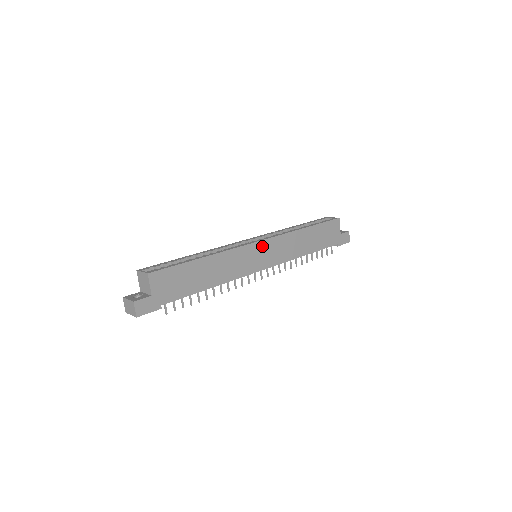
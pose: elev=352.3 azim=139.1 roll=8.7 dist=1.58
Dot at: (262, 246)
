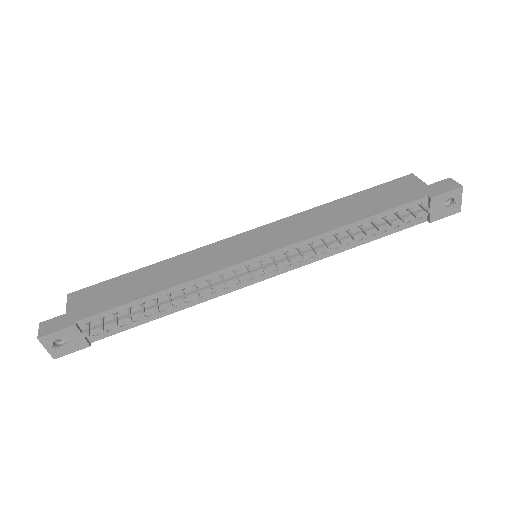
Dot at: (251, 236)
